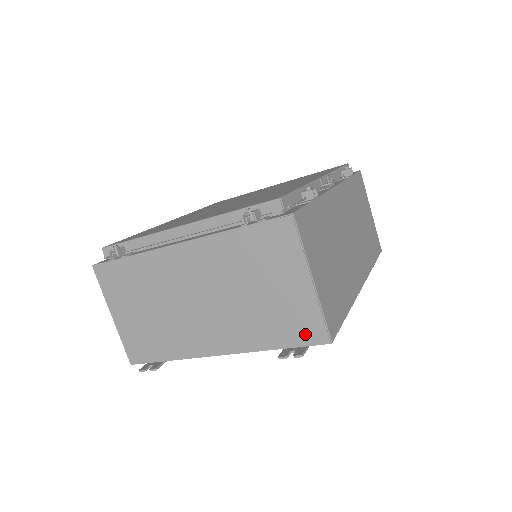
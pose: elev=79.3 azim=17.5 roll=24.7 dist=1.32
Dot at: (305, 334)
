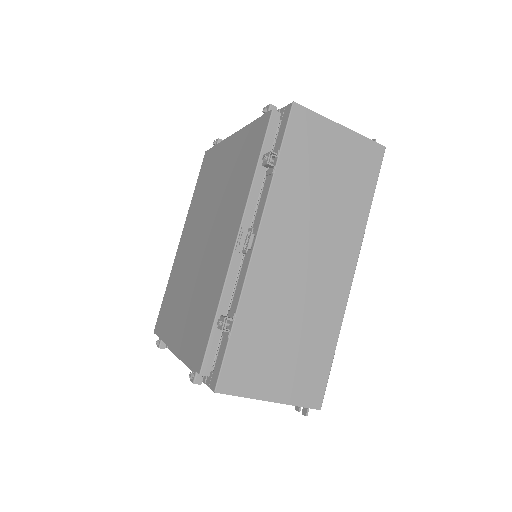
Dot at: occluded
